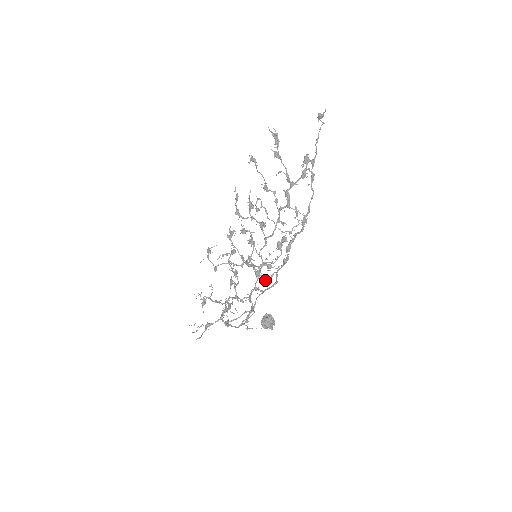
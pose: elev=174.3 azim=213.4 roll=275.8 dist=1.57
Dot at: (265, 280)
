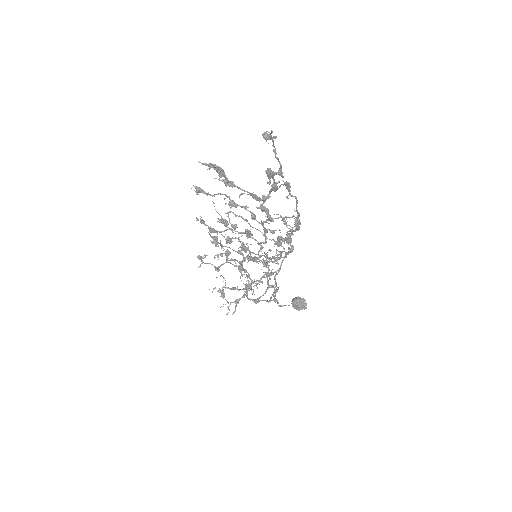
Dot at: (275, 261)
